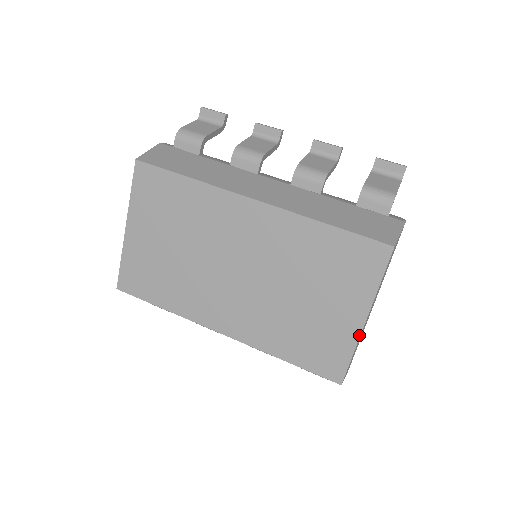
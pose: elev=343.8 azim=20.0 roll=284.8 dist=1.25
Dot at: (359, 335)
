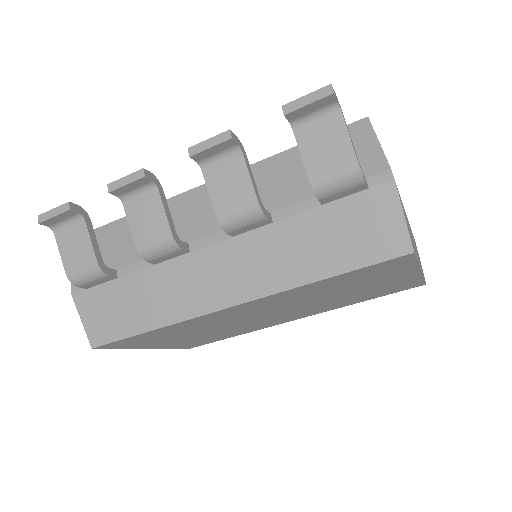
Dot at: (421, 275)
